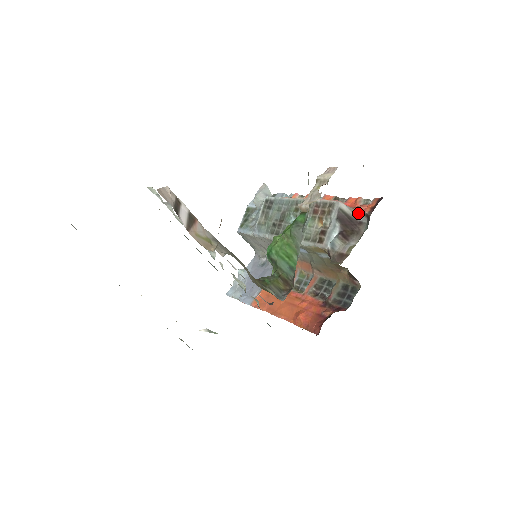
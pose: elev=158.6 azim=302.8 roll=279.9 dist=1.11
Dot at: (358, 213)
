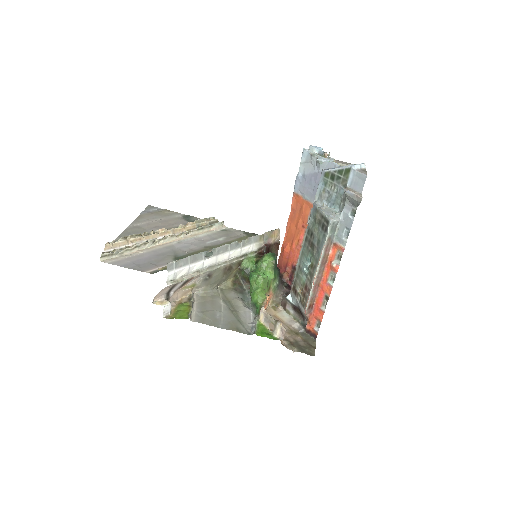
Dot at: (307, 320)
